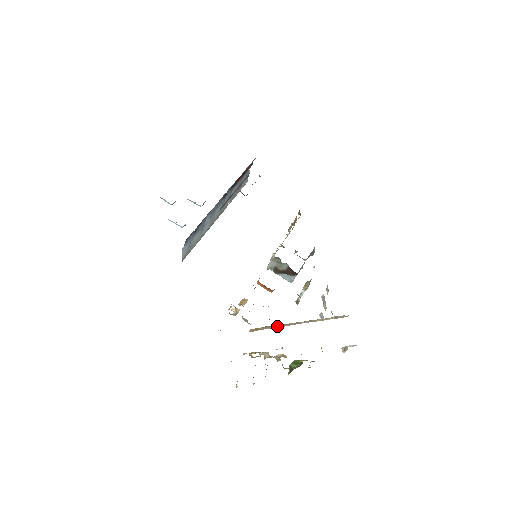
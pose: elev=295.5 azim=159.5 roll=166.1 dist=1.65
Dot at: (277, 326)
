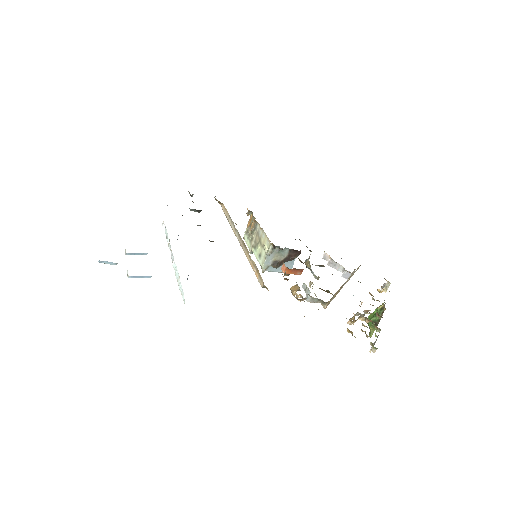
Dot at: (336, 293)
